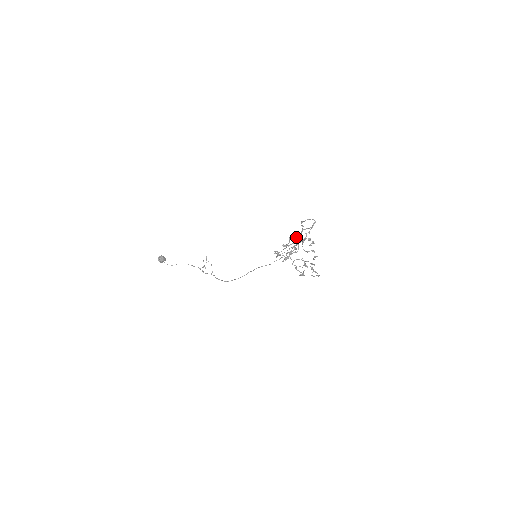
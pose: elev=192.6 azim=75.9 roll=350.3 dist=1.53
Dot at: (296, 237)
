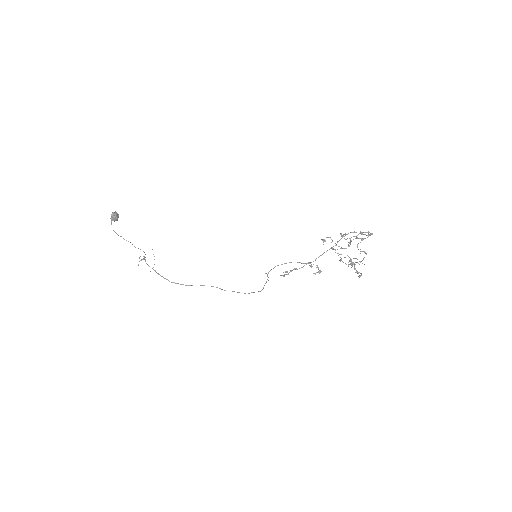
Dot at: (346, 239)
